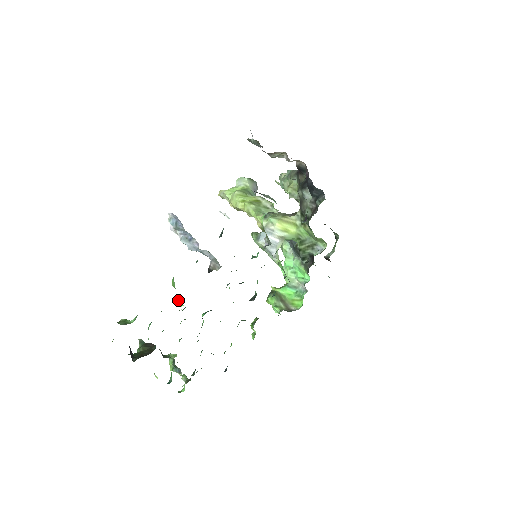
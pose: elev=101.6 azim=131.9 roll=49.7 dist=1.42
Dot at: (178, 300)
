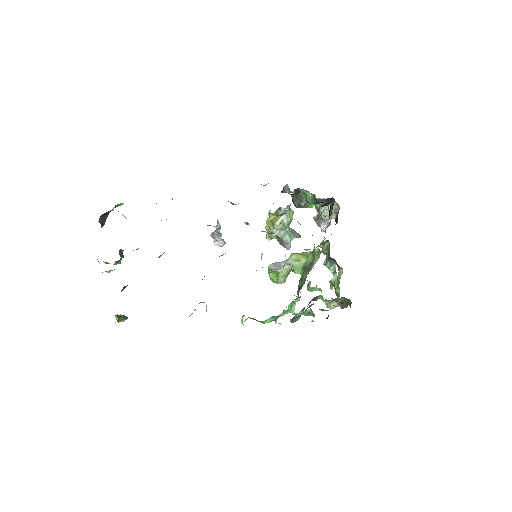
Dot at: occluded
